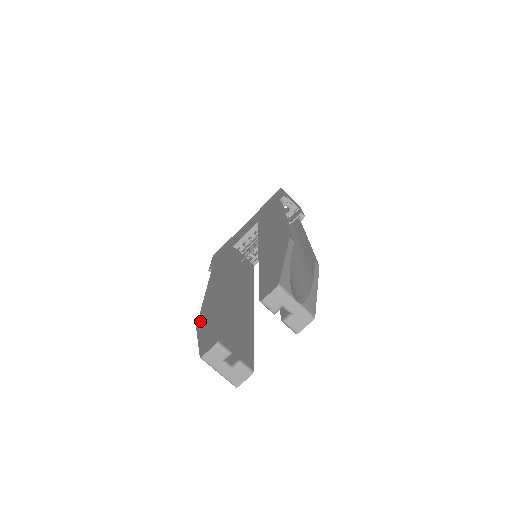
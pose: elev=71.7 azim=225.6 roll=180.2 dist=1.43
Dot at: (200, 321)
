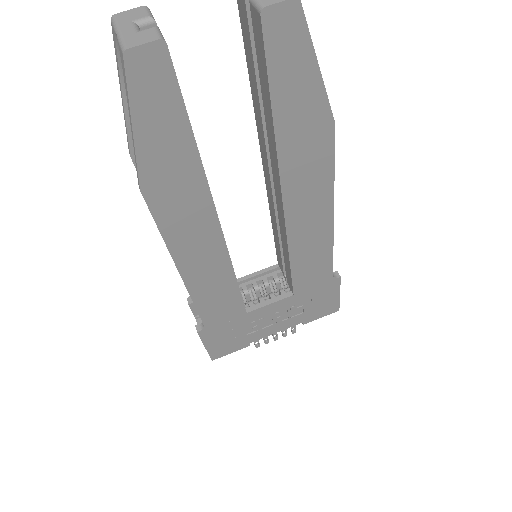
Dot at: occluded
